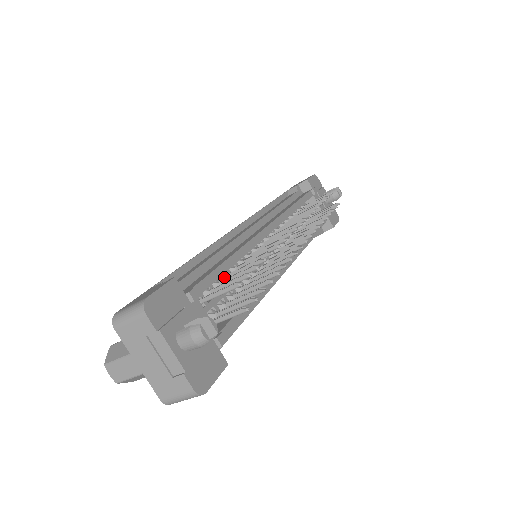
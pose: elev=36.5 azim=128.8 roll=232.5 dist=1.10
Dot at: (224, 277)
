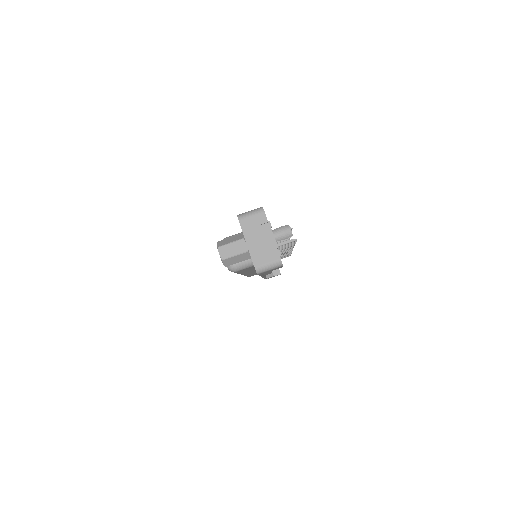
Dot at: occluded
